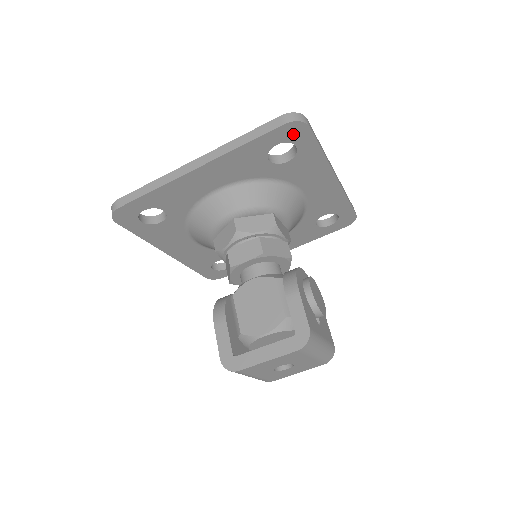
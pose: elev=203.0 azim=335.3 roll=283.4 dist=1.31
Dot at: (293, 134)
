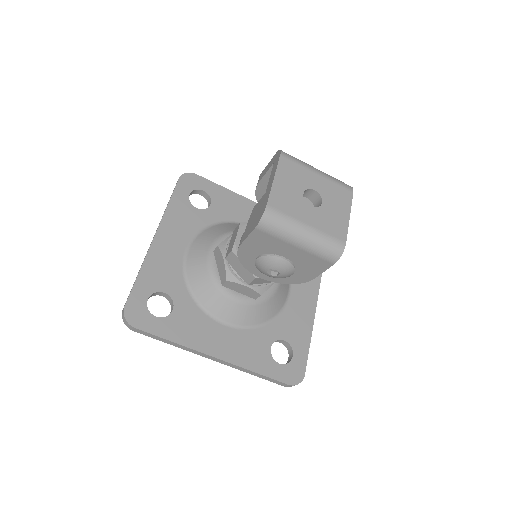
Dot at: (192, 183)
